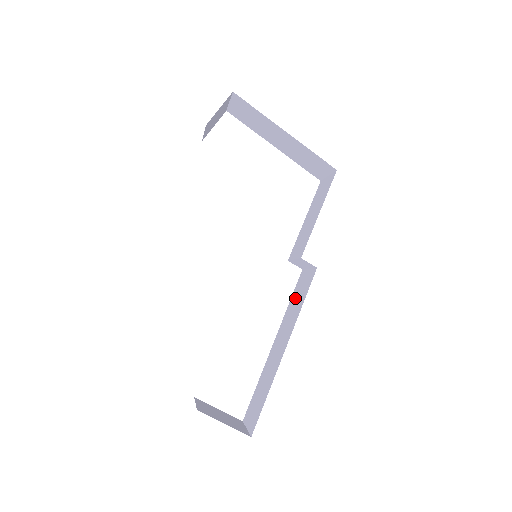
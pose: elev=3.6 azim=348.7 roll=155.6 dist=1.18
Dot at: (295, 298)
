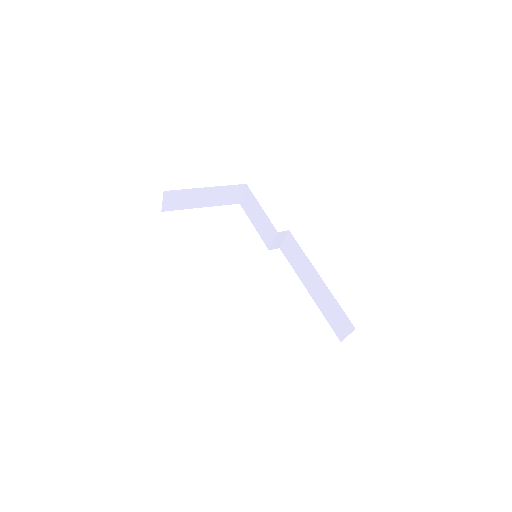
Dot at: (294, 259)
